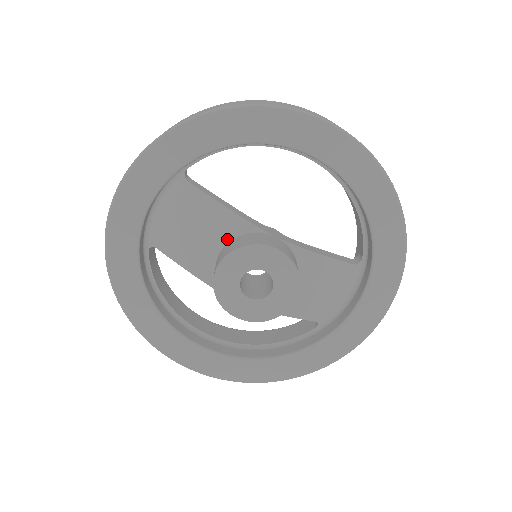
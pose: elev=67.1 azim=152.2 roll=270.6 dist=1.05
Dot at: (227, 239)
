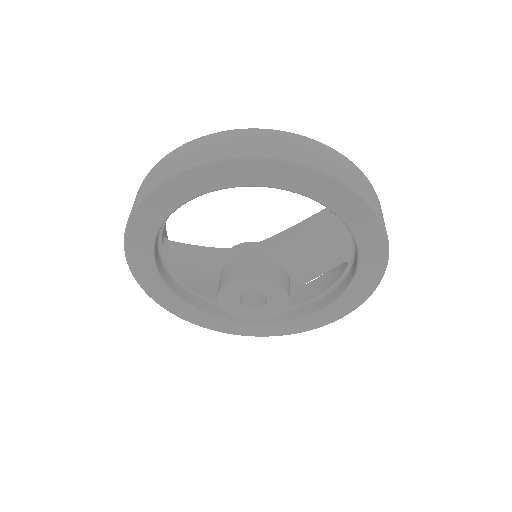
Dot at: (218, 276)
